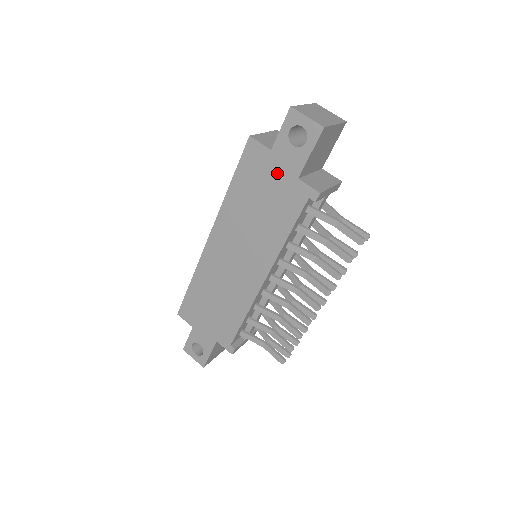
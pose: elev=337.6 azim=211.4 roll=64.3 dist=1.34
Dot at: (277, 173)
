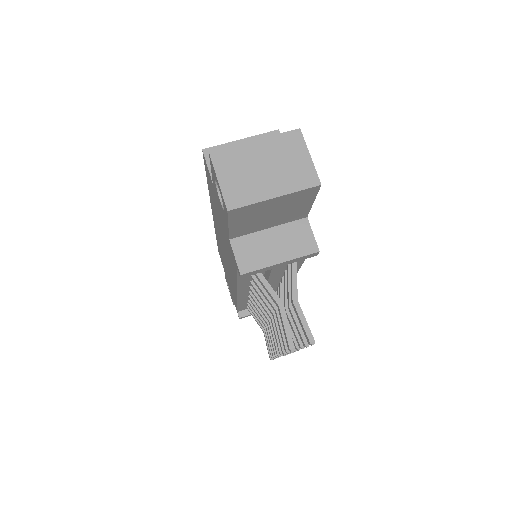
Dot at: (220, 214)
